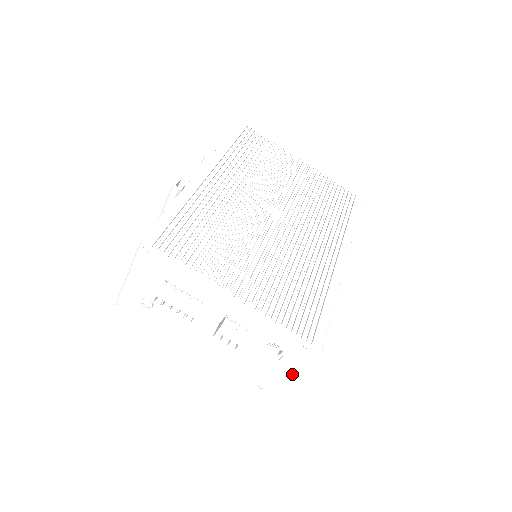
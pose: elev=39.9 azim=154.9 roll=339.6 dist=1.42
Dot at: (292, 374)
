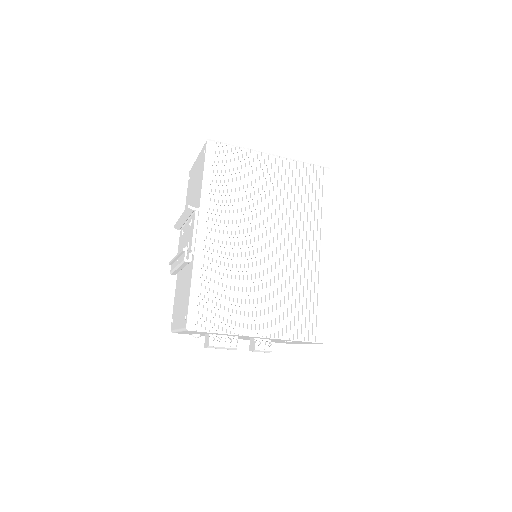
Dot at: (305, 343)
